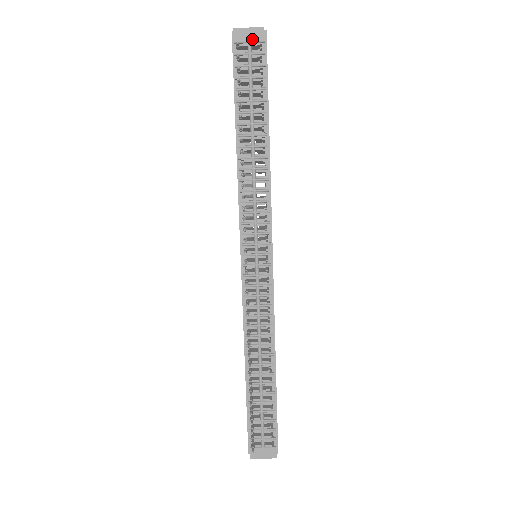
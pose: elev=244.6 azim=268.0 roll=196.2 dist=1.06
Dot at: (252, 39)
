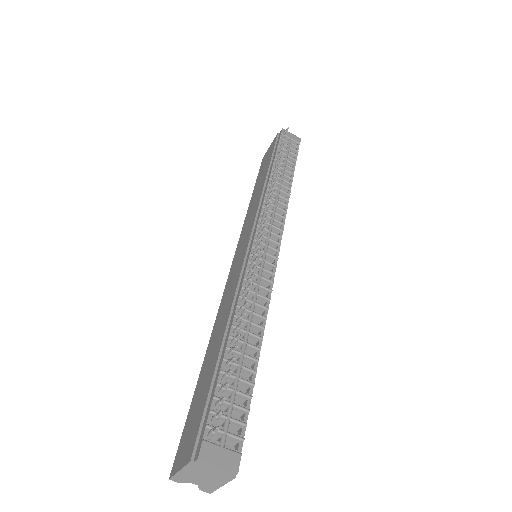
Dot at: (293, 138)
